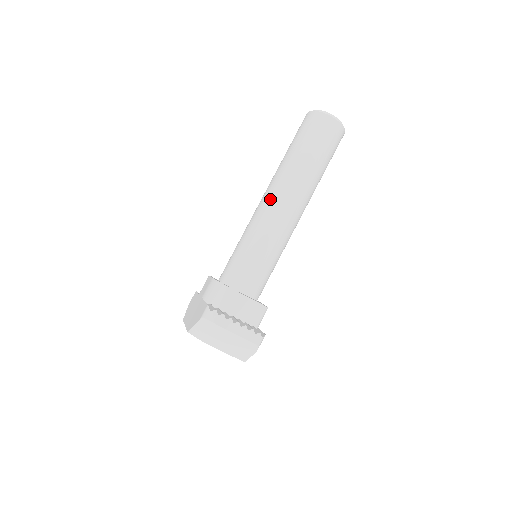
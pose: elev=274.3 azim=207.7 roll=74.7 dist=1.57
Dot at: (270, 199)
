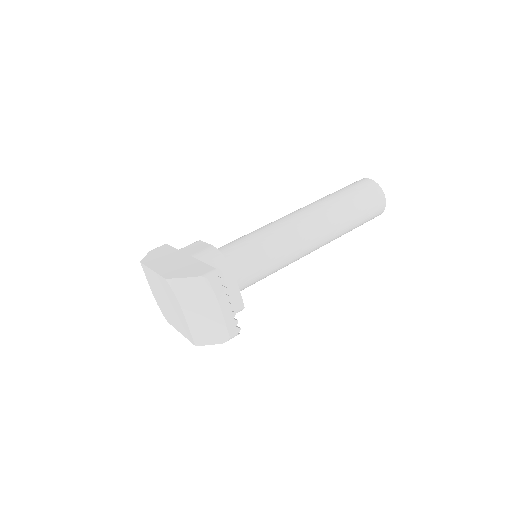
Dot at: (306, 219)
